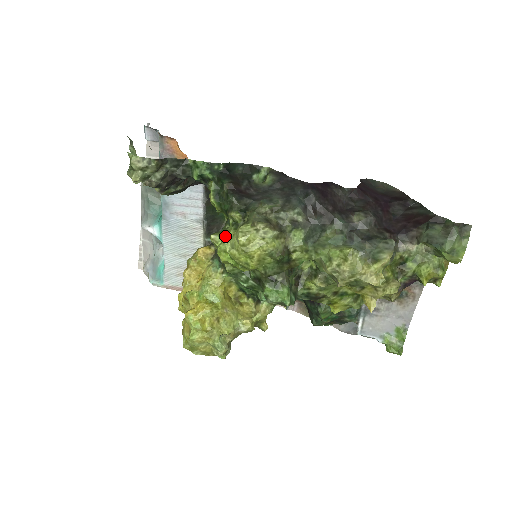
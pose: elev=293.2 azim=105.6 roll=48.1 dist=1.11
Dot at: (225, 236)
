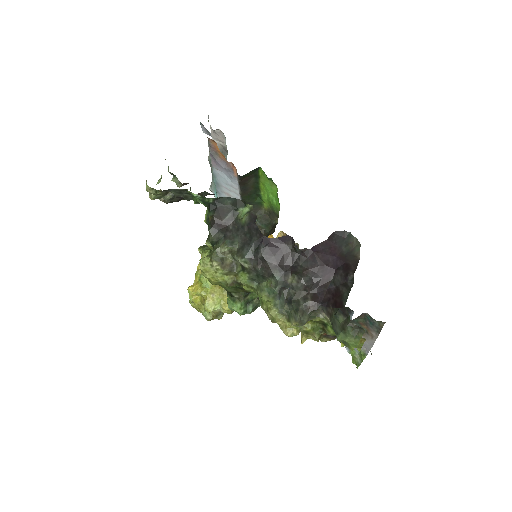
Dot at: (202, 255)
